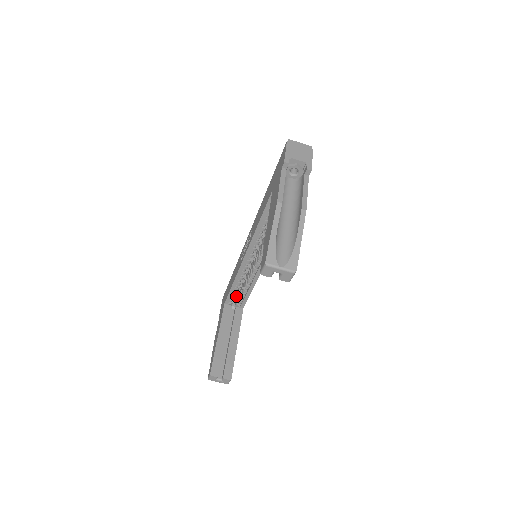
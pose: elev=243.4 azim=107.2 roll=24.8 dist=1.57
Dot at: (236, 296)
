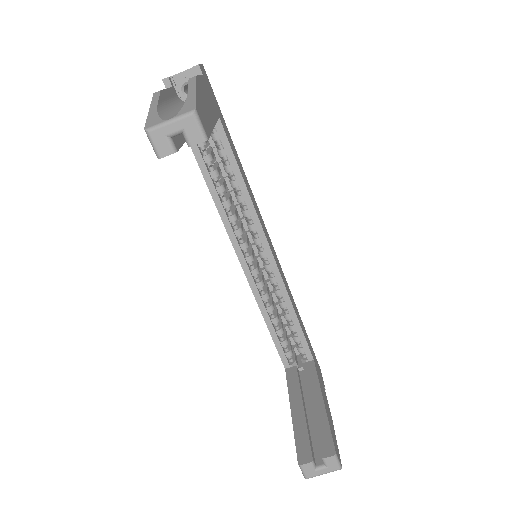
Dot at: occluded
